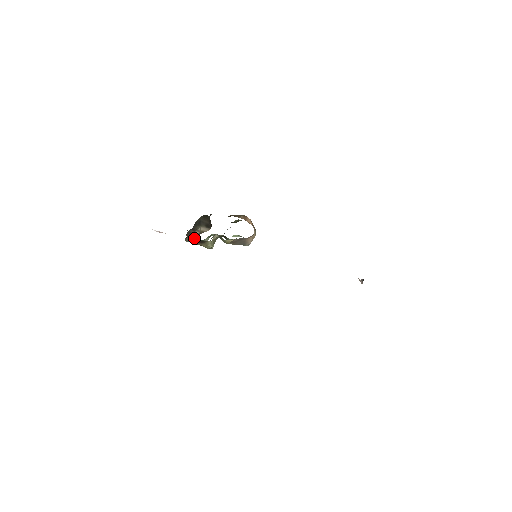
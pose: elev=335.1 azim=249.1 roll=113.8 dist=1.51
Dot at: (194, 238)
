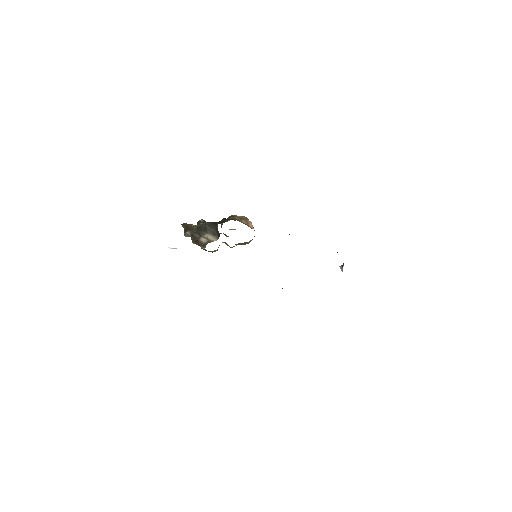
Dot at: (201, 245)
